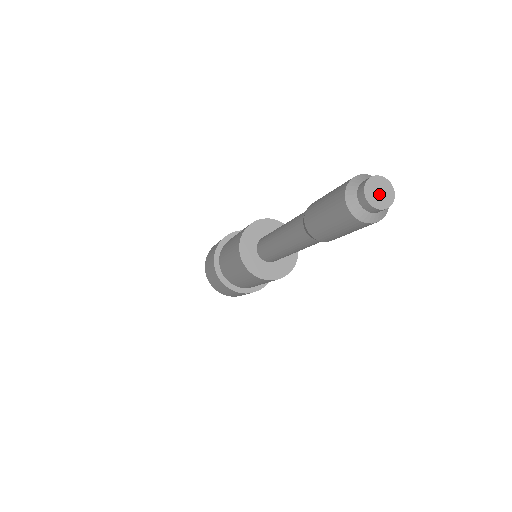
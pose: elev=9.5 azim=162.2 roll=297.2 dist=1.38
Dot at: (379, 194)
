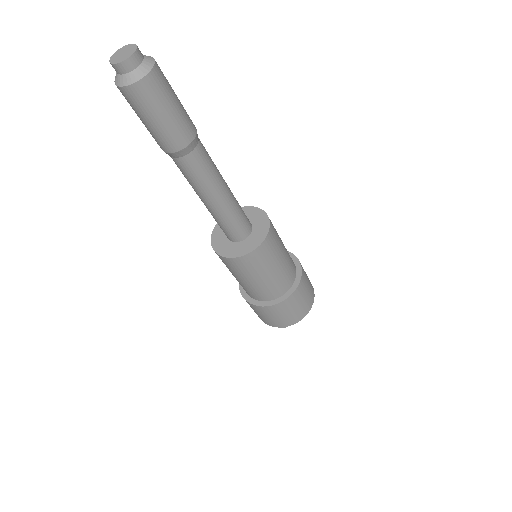
Dot at: (122, 55)
